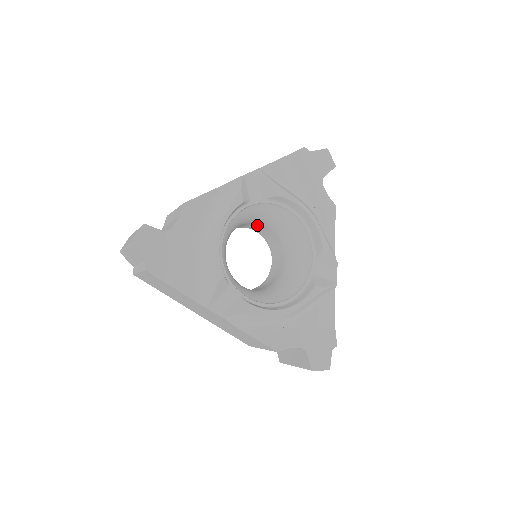
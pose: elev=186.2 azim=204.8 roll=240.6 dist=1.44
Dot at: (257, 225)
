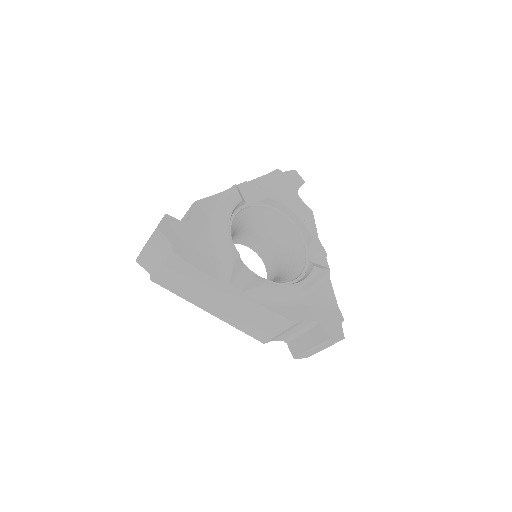
Dot at: (250, 236)
